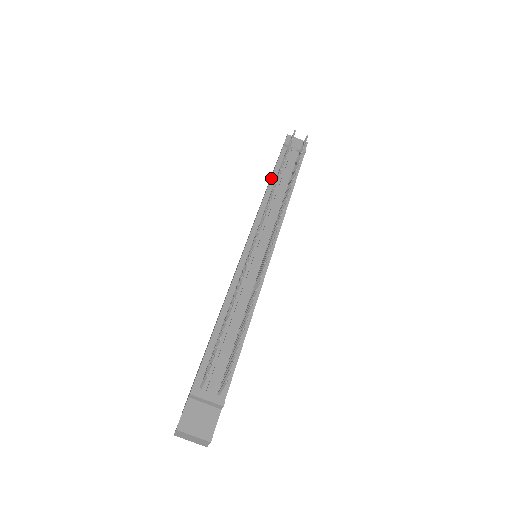
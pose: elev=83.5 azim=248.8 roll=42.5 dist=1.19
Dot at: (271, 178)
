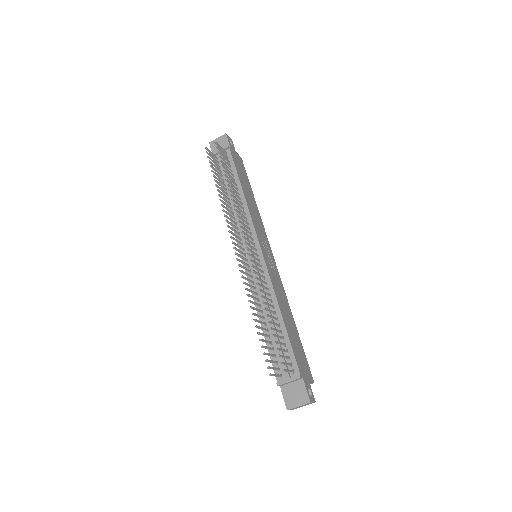
Dot at: (222, 192)
